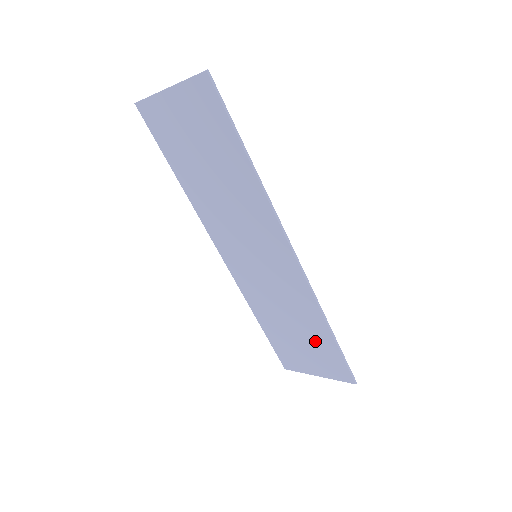
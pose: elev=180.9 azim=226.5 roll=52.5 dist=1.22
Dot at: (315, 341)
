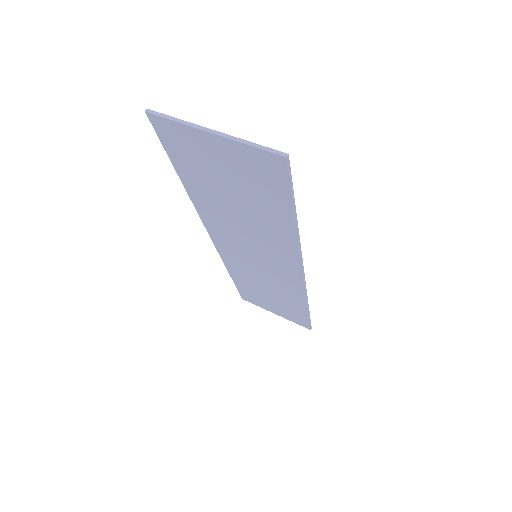
Dot at: (287, 306)
